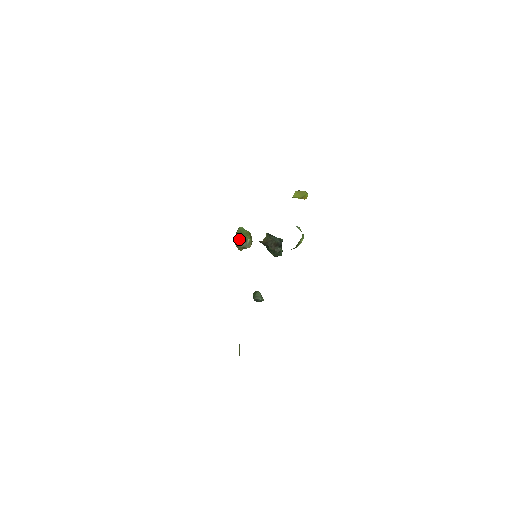
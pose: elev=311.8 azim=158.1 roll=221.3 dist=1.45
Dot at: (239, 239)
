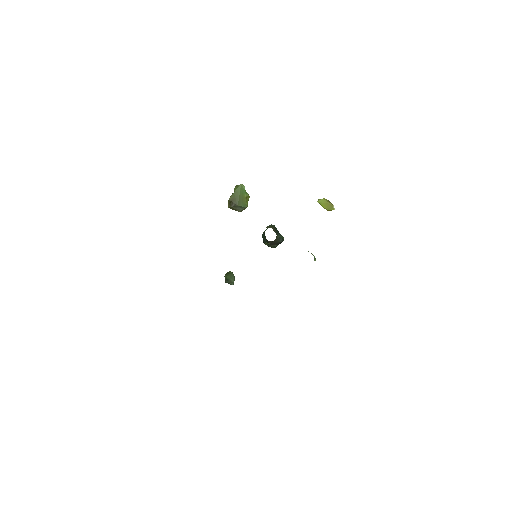
Dot at: (236, 201)
